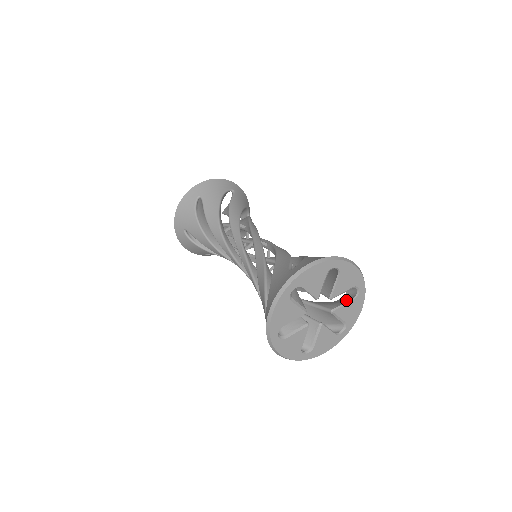
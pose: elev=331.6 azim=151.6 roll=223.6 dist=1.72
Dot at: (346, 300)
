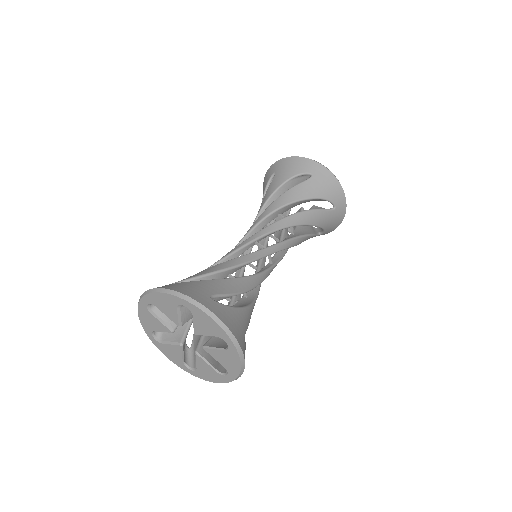
Dot at: (224, 346)
